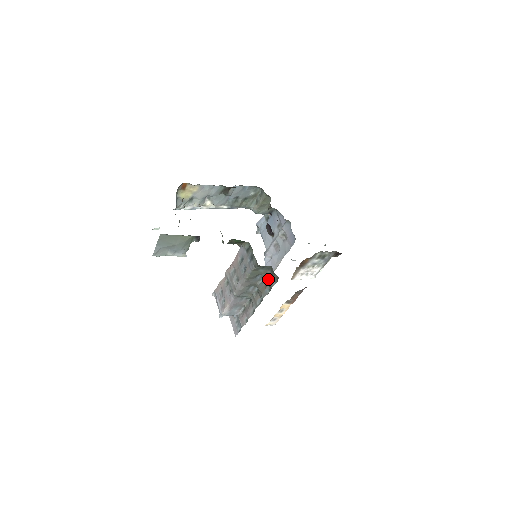
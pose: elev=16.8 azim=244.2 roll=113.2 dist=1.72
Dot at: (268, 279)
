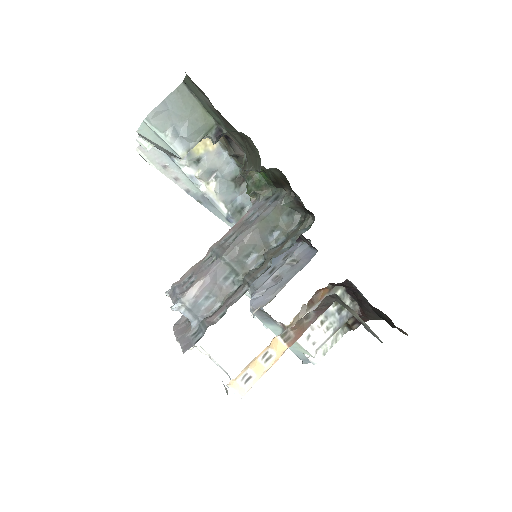
Dot at: (291, 234)
